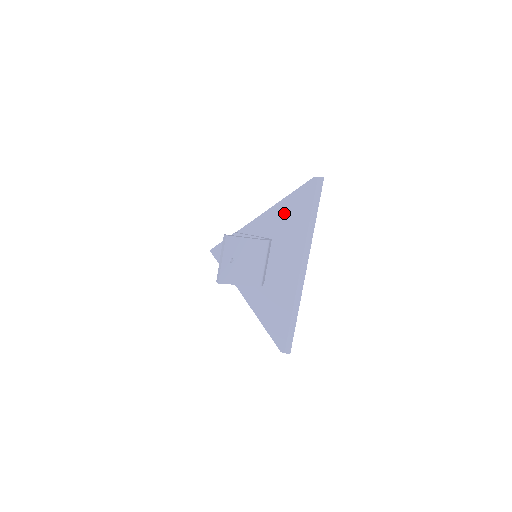
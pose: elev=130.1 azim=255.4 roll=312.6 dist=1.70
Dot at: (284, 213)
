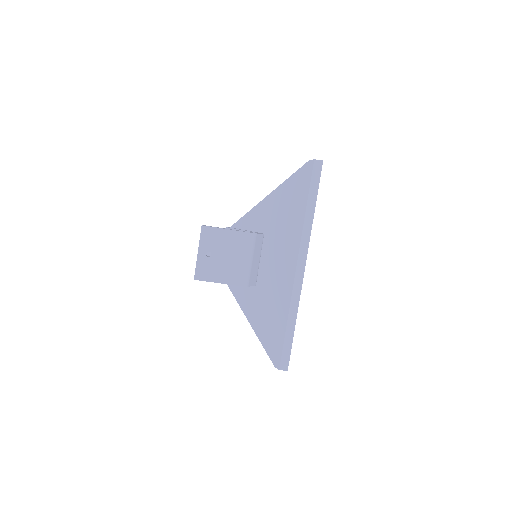
Dot at: (278, 204)
